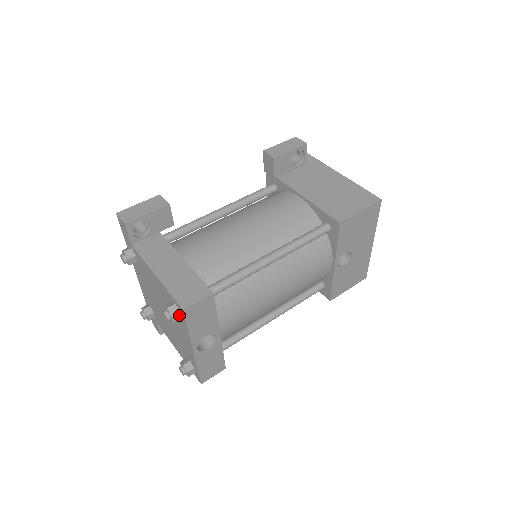
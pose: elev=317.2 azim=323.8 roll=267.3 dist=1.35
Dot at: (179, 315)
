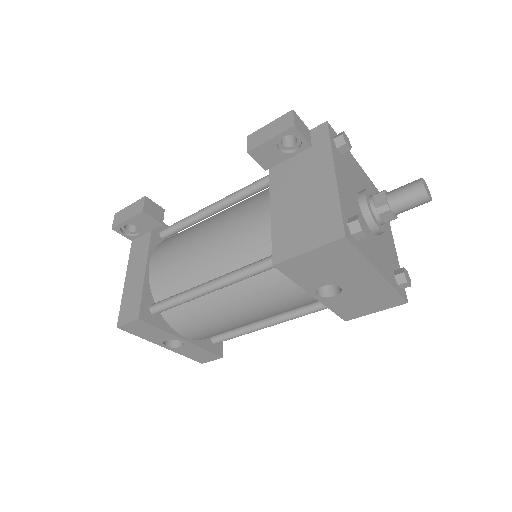
Dot at: occluded
